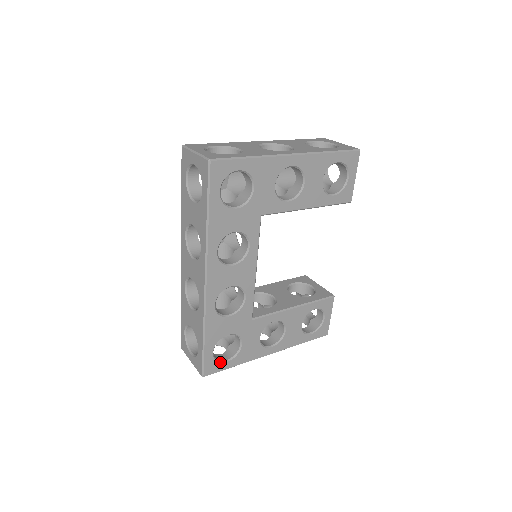
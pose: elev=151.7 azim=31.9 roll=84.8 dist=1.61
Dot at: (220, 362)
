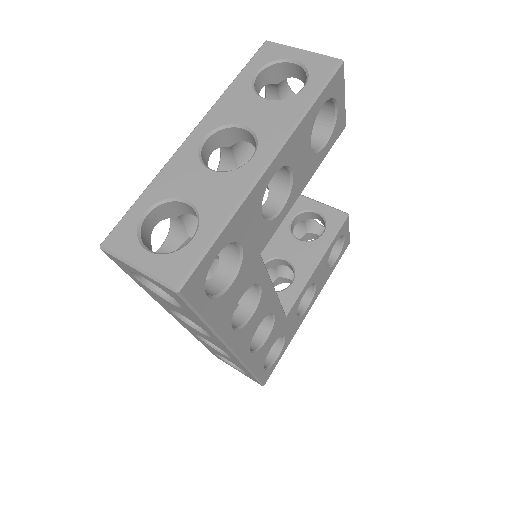
Dot at: (272, 364)
